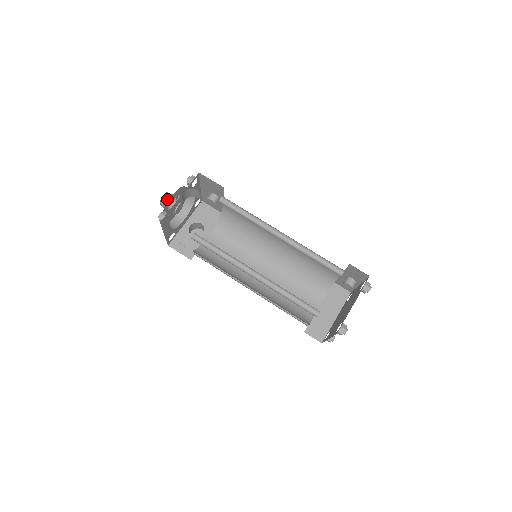
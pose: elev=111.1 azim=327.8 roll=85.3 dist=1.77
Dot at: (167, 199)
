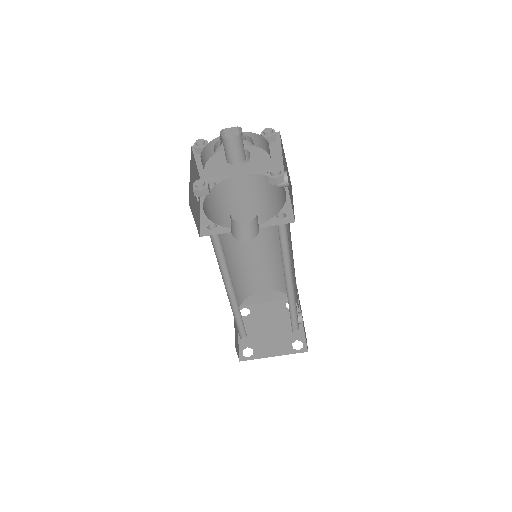
Dot at: (232, 146)
